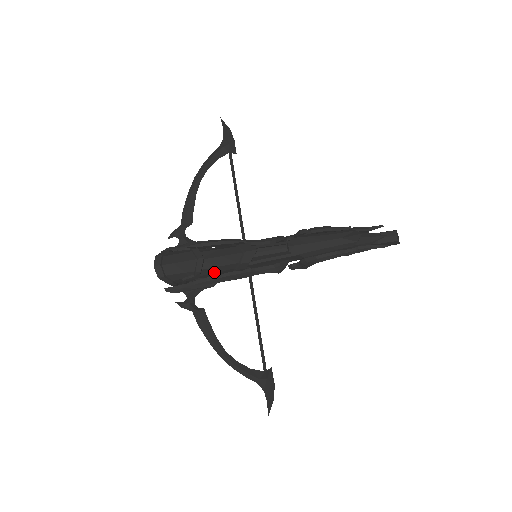
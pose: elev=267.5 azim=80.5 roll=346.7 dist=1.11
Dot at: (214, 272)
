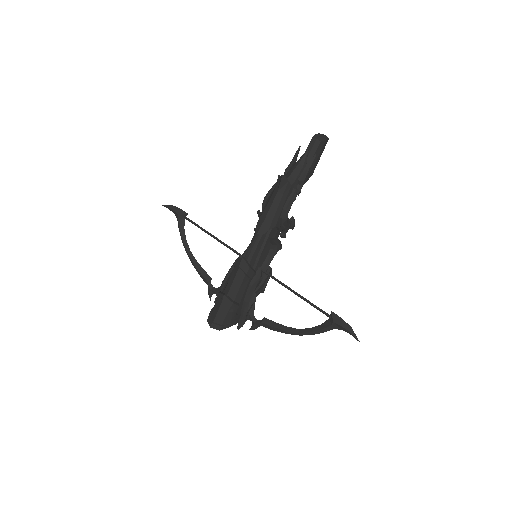
Dot at: (243, 293)
